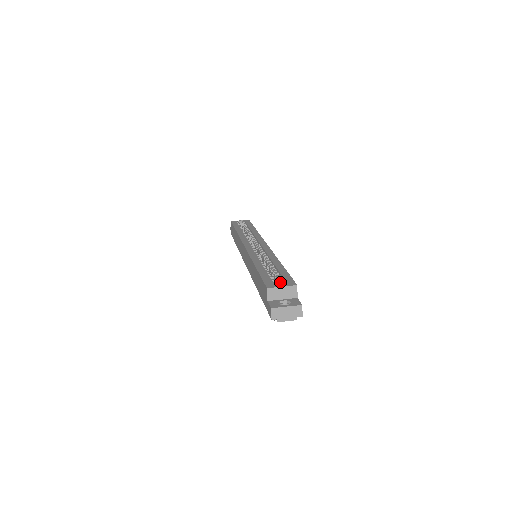
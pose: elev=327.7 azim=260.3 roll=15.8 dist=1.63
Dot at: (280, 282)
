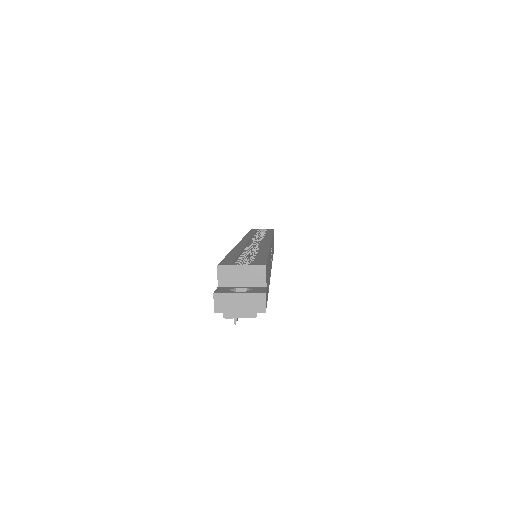
Dot at: occluded
